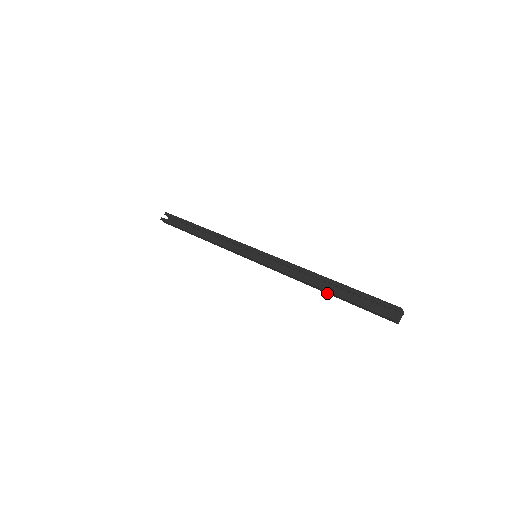
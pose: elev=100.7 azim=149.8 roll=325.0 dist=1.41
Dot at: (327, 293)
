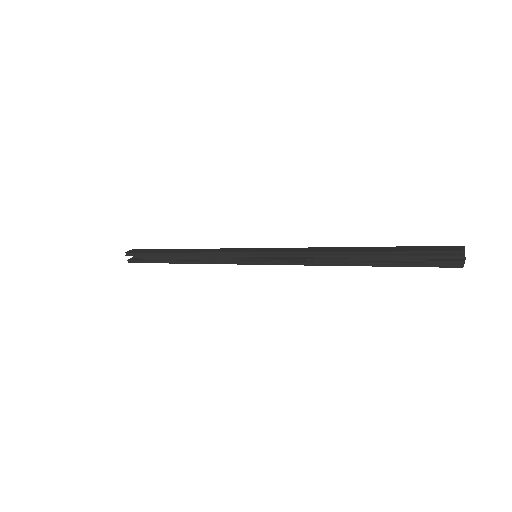
Dot at: occluded
